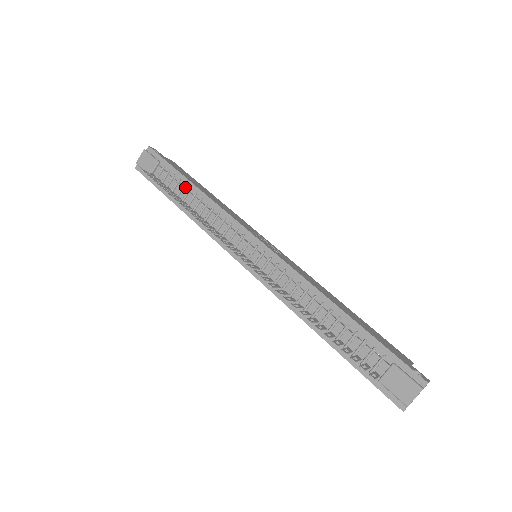
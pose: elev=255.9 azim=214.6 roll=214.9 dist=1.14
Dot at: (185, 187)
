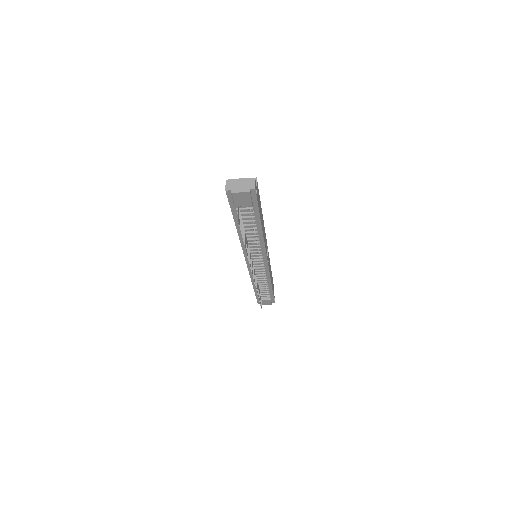
Dot at: (254, 225)
